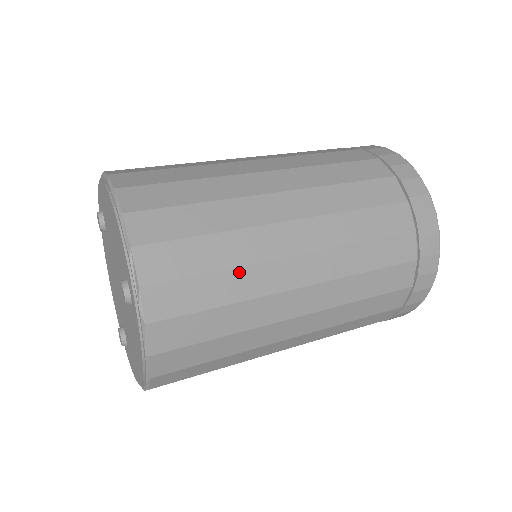
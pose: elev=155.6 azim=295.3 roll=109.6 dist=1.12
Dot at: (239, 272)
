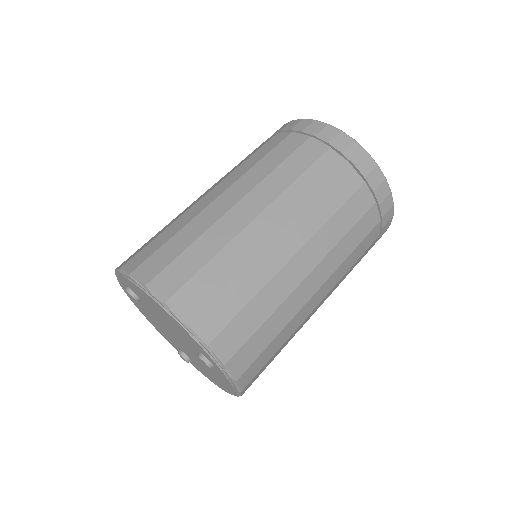
Dot at: (277, 313)
